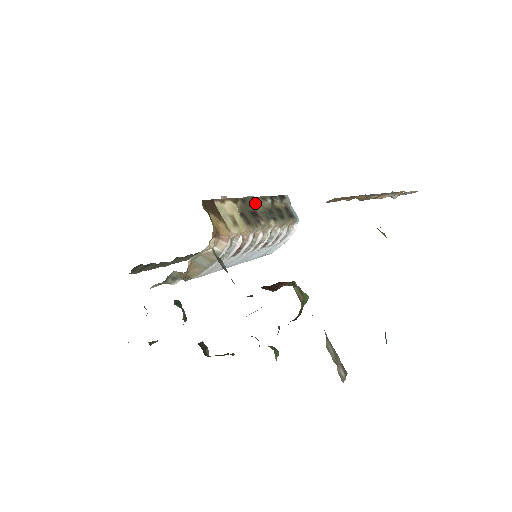
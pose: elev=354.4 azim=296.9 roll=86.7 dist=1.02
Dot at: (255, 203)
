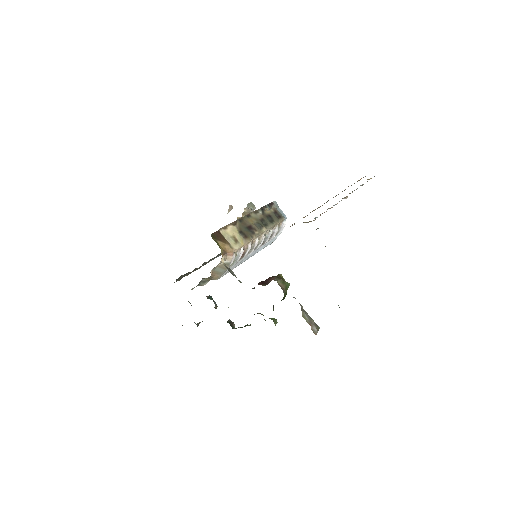
Dot at: (250, 219)
